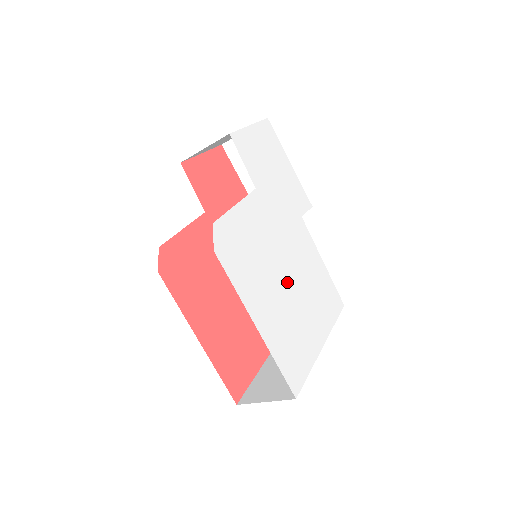
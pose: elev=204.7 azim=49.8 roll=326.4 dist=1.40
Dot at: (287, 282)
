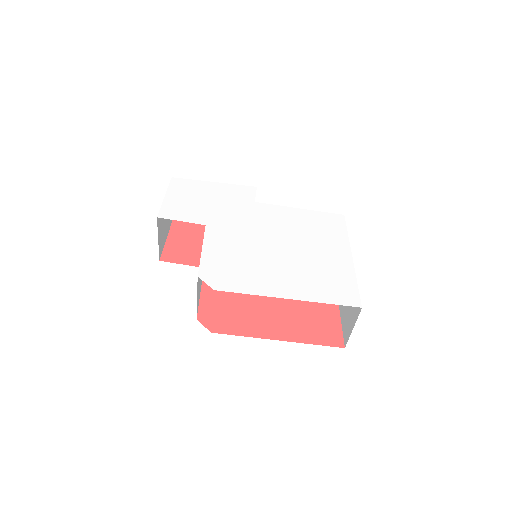
Dot at: (284, 250)
